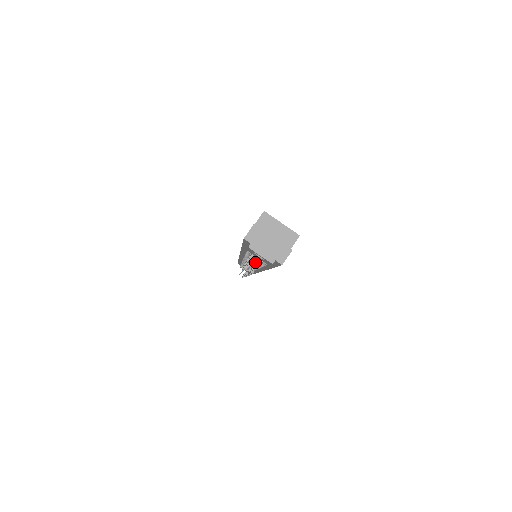
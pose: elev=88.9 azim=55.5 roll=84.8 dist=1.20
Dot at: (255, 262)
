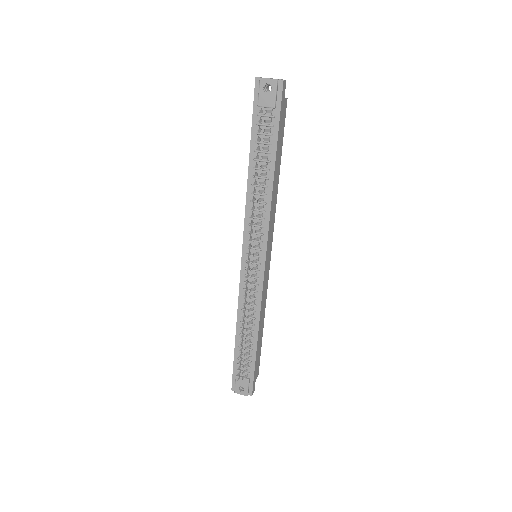
Dot at: (261, 186)
